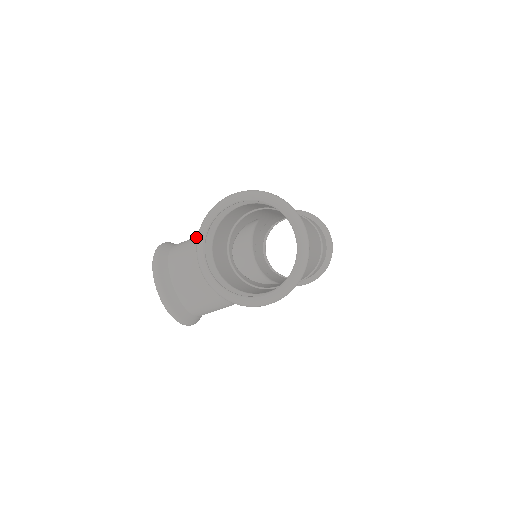
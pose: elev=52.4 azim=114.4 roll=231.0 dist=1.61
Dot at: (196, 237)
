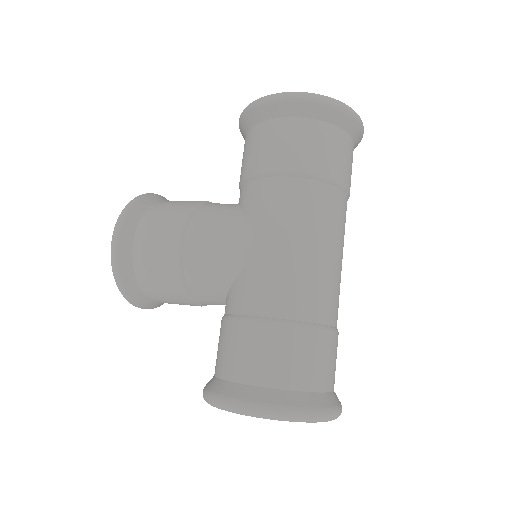
Dot at: (166, 262)
